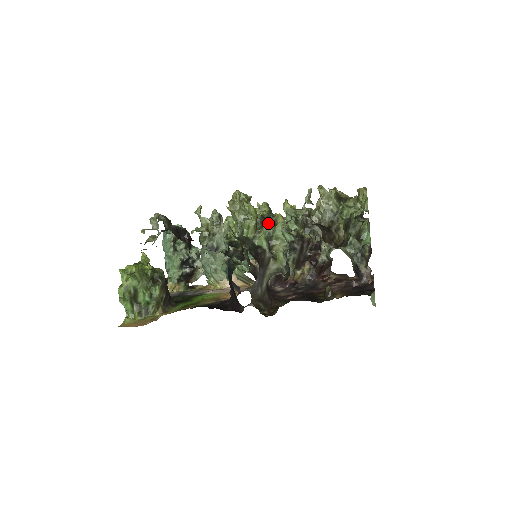
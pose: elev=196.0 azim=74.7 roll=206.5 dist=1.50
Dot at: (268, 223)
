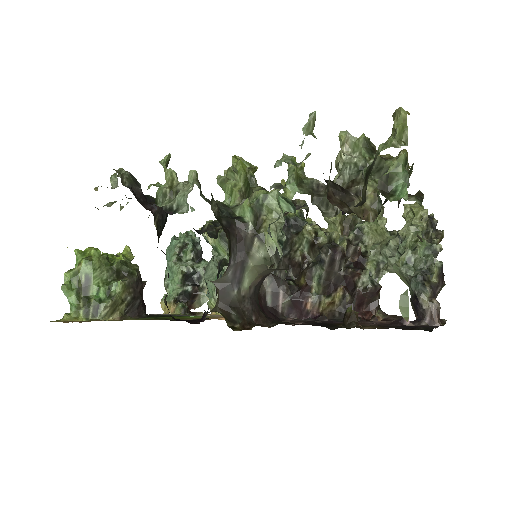
Dot at: occluded
